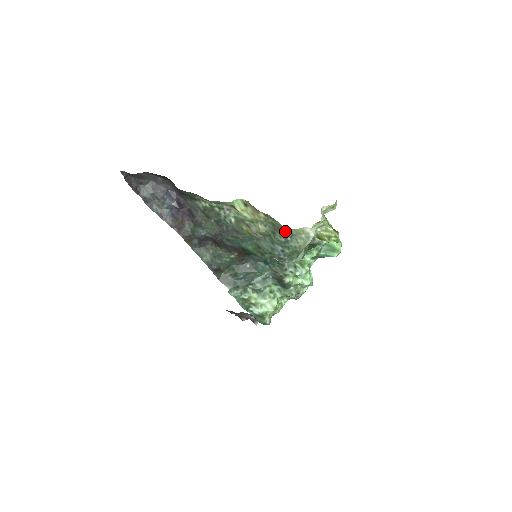
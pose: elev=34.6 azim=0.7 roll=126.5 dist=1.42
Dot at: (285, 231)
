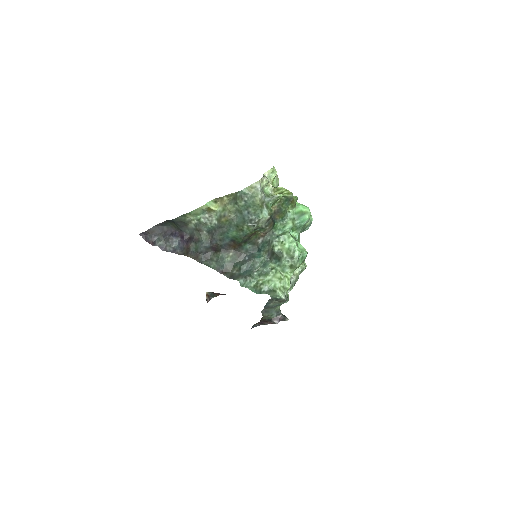
Dot at: (240, 195)
